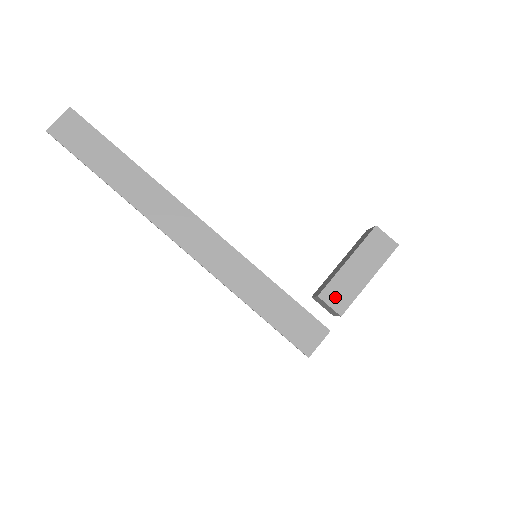
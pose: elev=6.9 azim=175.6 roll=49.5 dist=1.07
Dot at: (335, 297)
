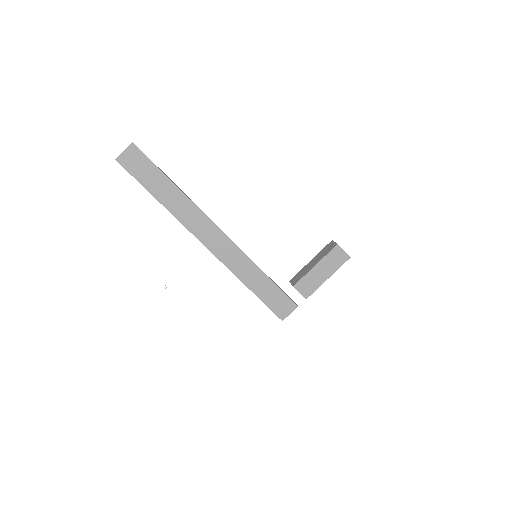
Dot at: (304, 288)
